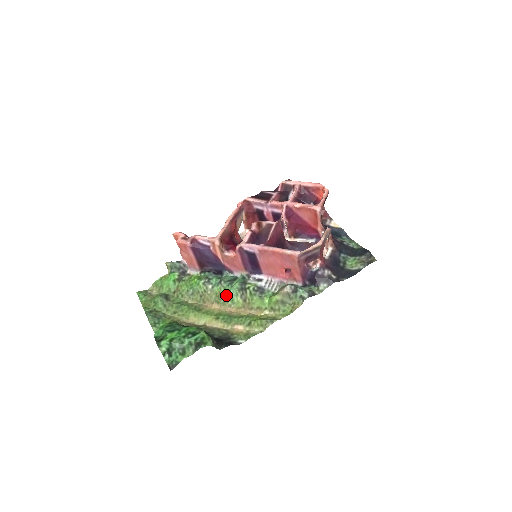
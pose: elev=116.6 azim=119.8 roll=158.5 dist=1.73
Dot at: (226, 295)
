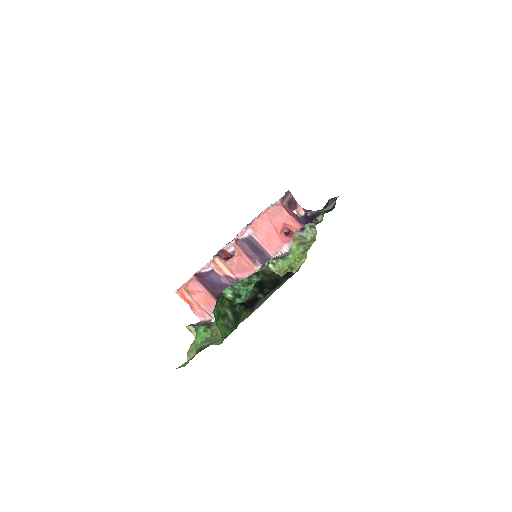
Dot at: occluded
